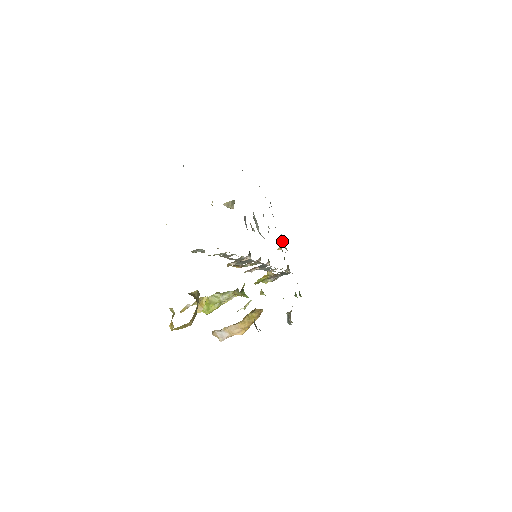
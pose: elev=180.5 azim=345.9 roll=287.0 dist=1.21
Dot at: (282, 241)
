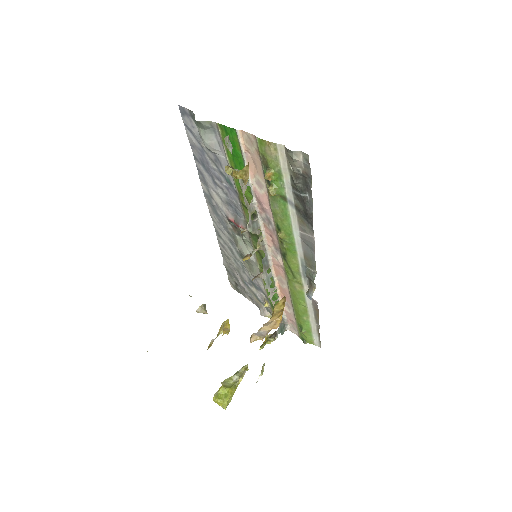
Dot at: (263, 310)
